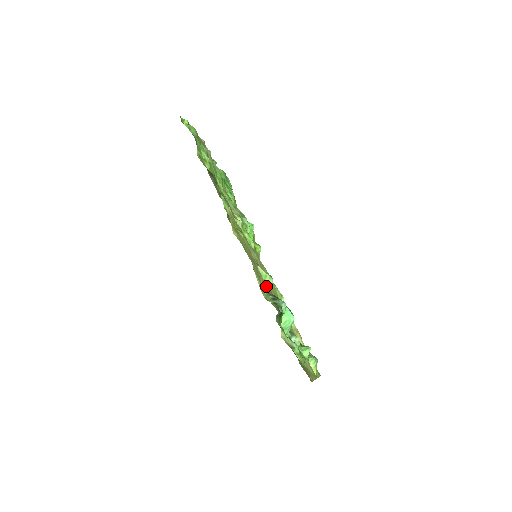
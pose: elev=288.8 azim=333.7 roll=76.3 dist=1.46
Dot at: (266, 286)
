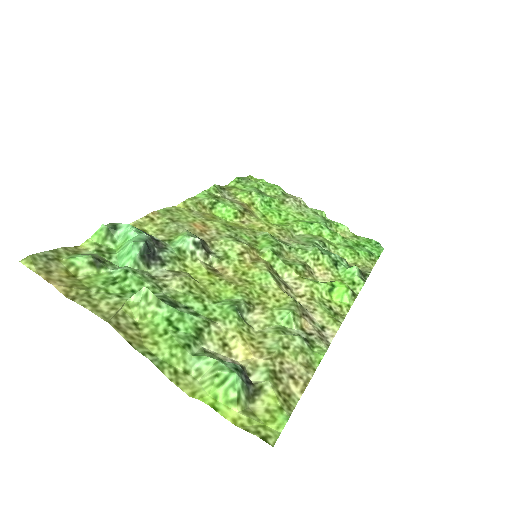
Dot at: (173, 242)
